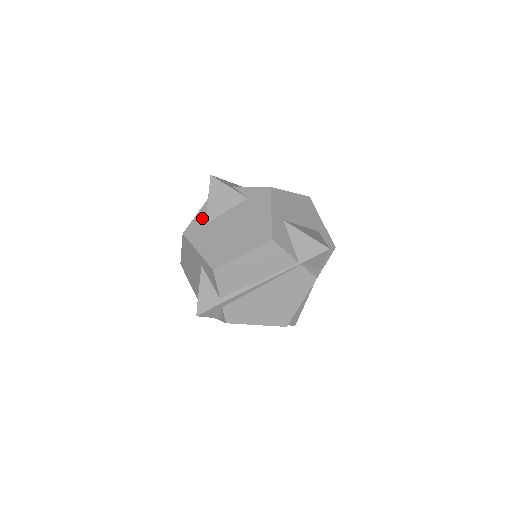
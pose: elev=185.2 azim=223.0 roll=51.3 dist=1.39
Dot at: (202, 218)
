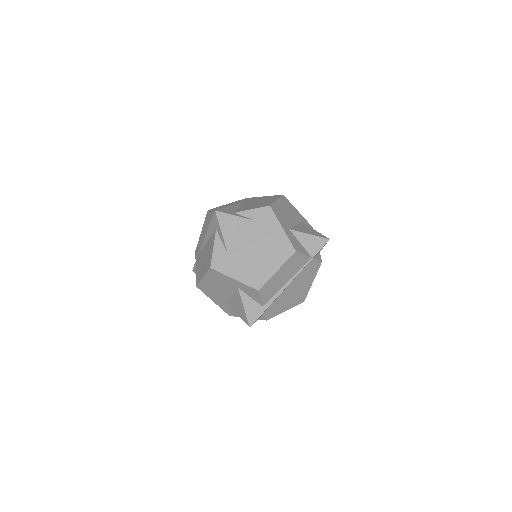
Dot at: (221, 249)
